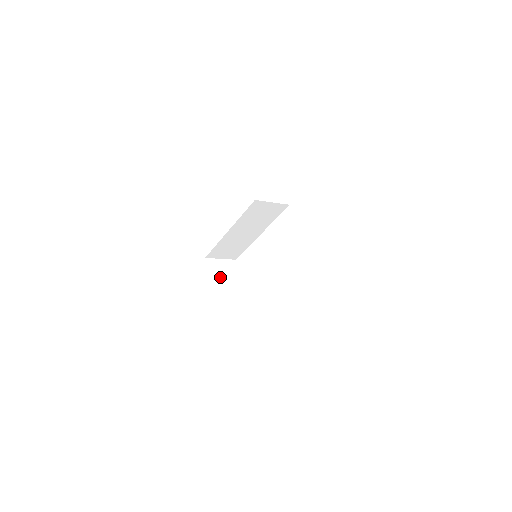
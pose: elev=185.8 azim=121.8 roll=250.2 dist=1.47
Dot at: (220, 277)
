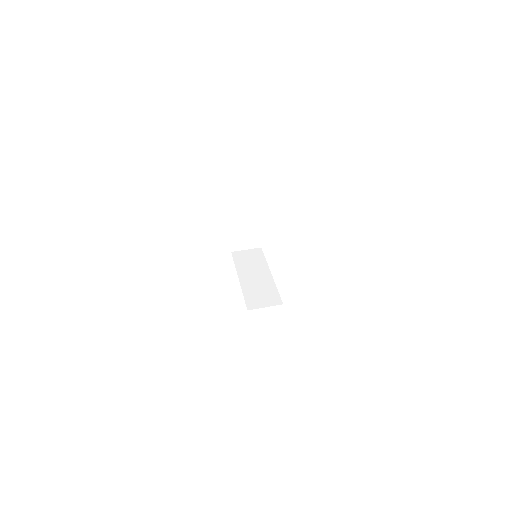
Dot at: (240, 220)
